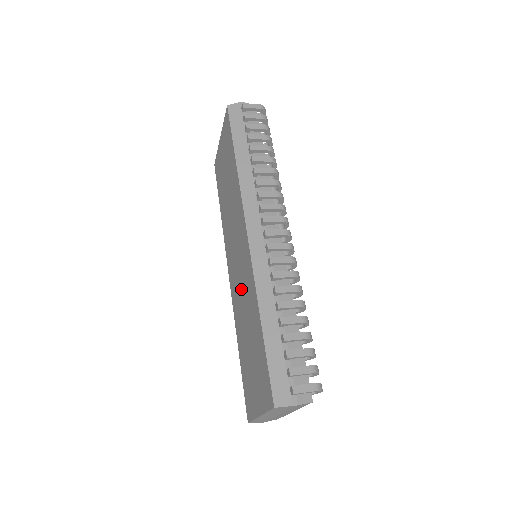
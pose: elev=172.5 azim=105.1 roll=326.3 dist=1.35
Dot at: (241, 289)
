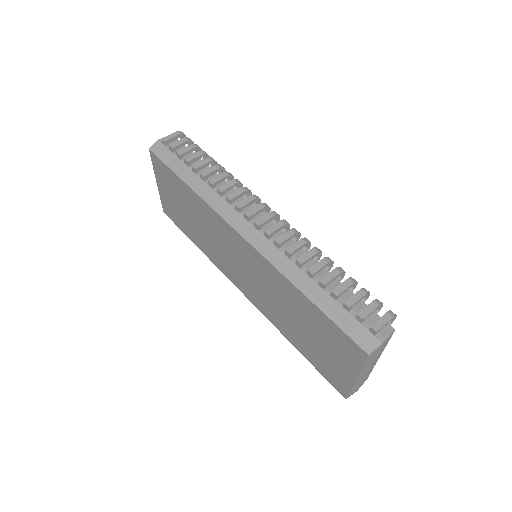
Dot at: (264, 289)
